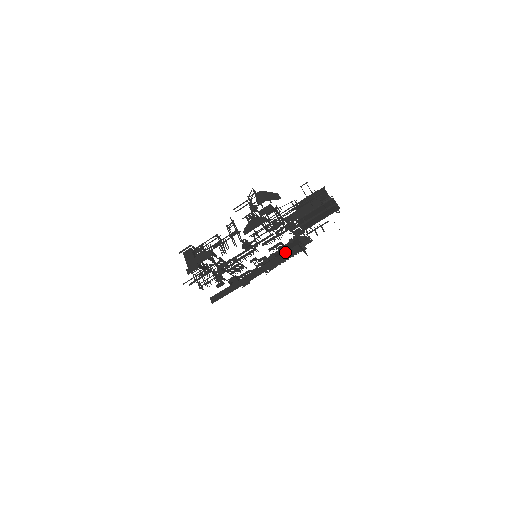
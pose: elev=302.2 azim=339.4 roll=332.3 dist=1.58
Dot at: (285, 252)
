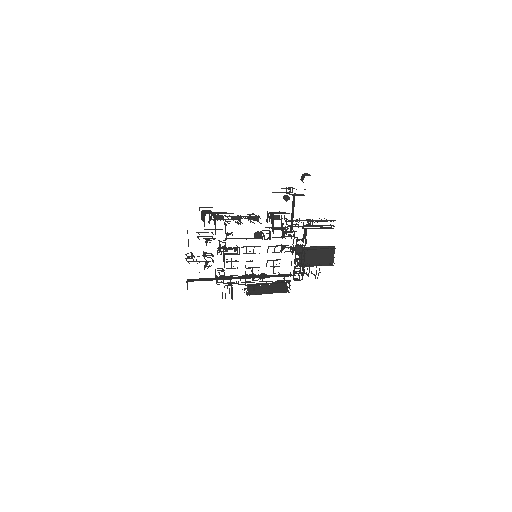
Dot at: occluded
